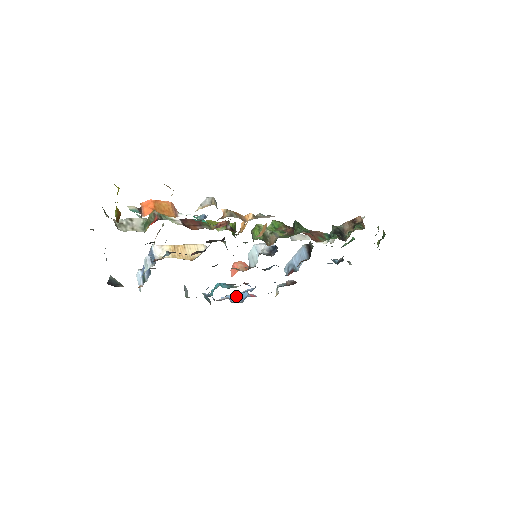
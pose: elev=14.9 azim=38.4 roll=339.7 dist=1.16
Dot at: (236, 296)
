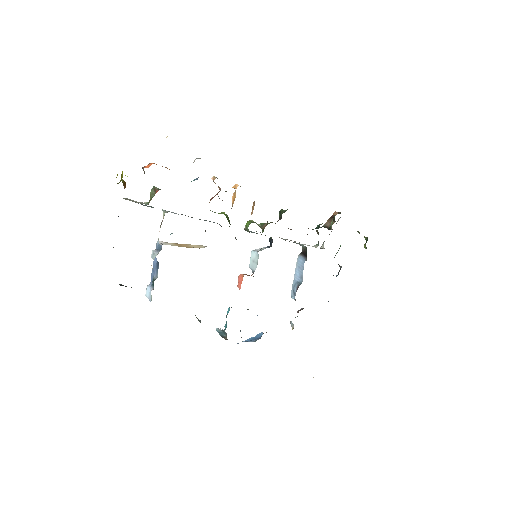
Dot at: (252, 338)
